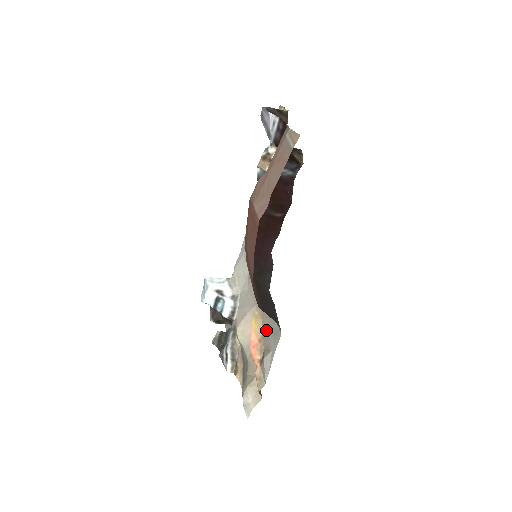
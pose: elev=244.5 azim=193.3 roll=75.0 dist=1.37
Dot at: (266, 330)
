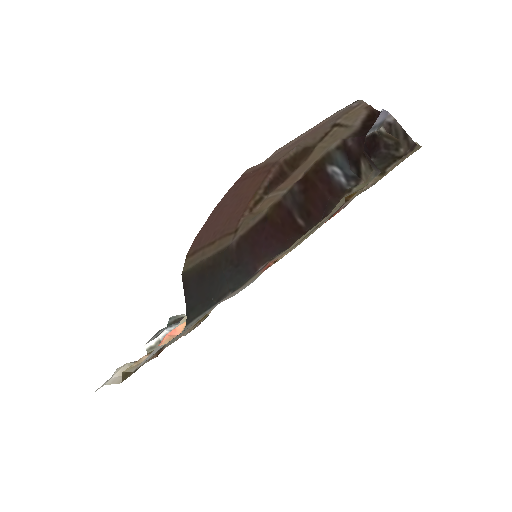
Dot at: (190, 326)
